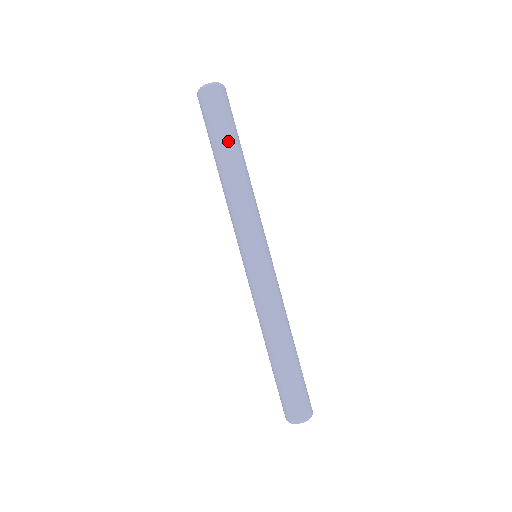
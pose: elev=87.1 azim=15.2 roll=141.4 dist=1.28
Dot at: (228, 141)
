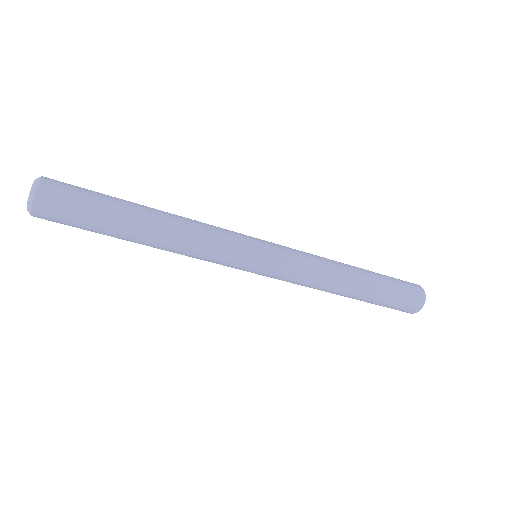
Dot at: (116, 222)
